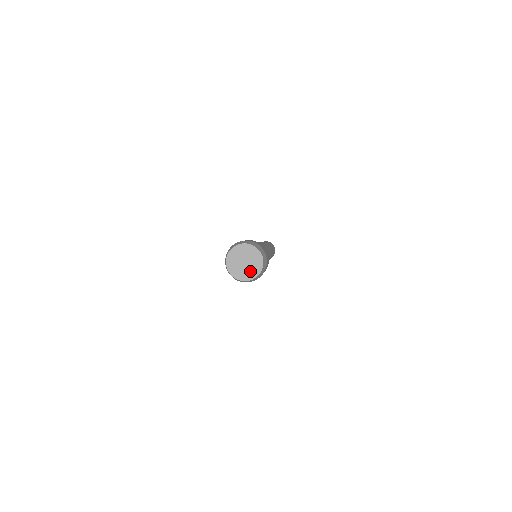
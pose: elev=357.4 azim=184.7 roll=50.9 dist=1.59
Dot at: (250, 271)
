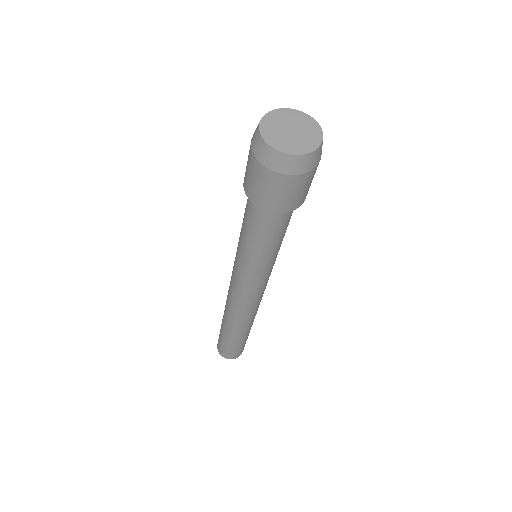
Dot at: (297, 143)
